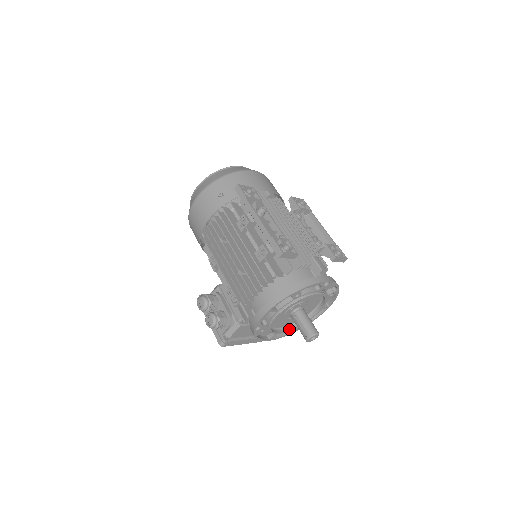
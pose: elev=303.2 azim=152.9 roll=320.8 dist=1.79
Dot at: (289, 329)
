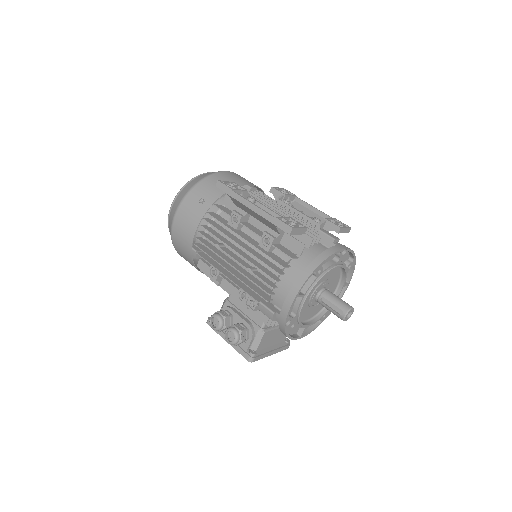
Dot at: (317, 319)
